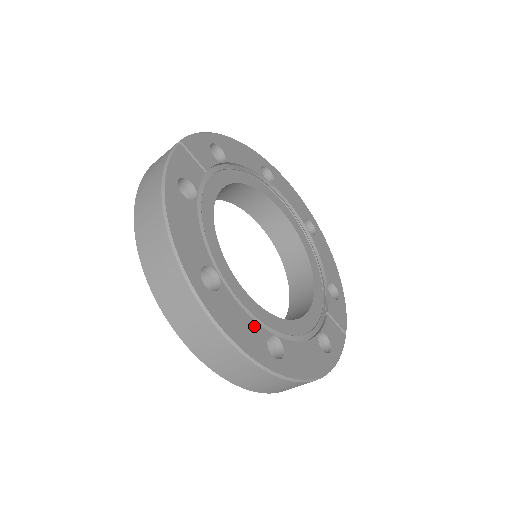
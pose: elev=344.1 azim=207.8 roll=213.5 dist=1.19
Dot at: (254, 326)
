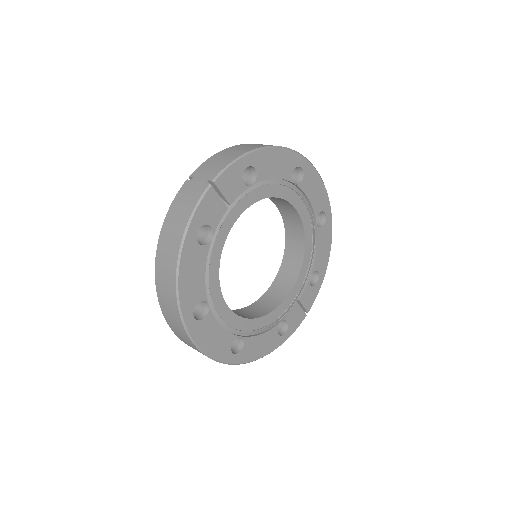
Dot at: (225, 335)
